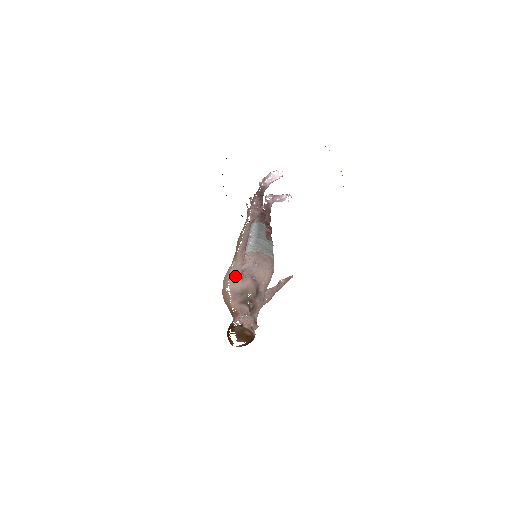
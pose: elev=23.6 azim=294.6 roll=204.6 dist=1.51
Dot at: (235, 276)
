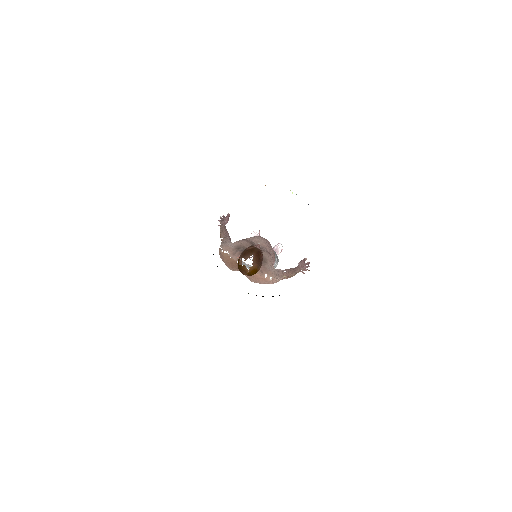
Dot at: (224, 243)
